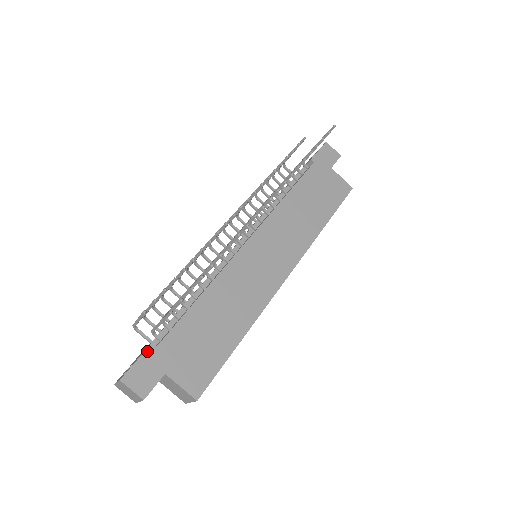
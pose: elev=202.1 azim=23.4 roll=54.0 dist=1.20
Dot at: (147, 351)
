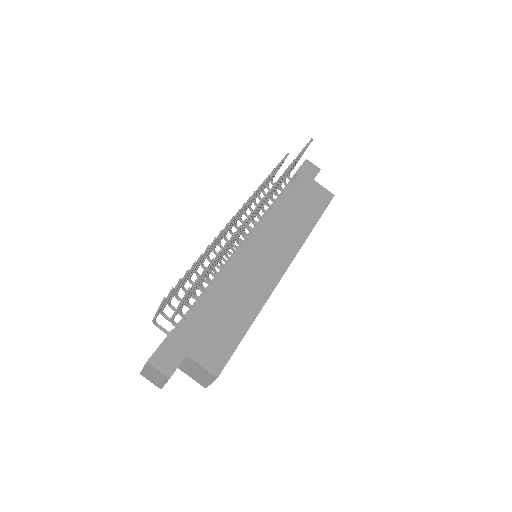
Dot at: (169, 336)
